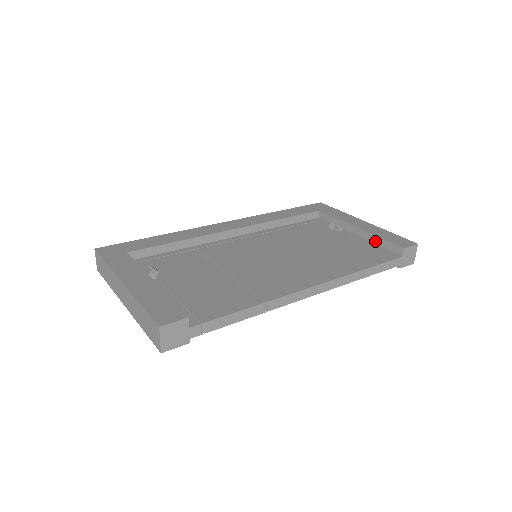
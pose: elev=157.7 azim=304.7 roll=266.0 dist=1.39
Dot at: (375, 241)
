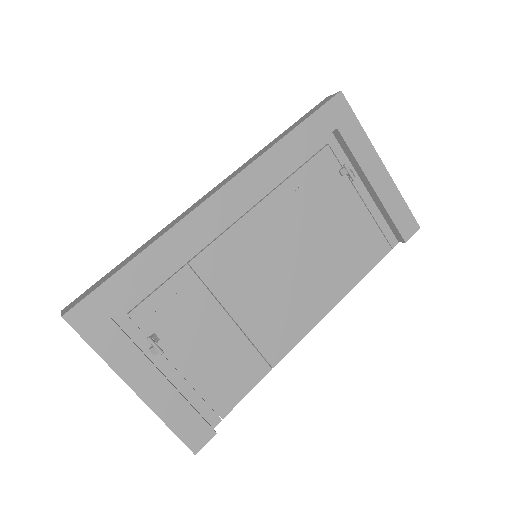
Dot at: (383, 212)
